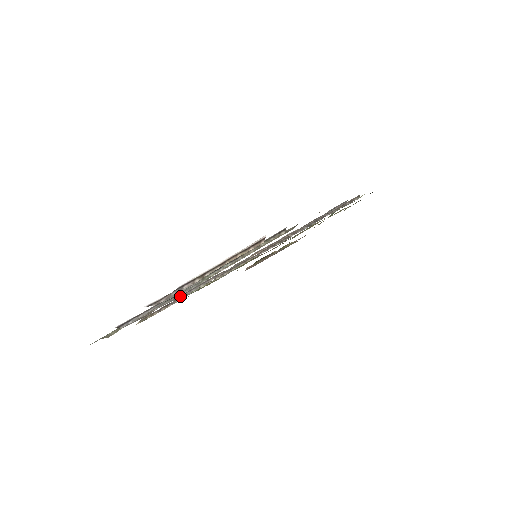
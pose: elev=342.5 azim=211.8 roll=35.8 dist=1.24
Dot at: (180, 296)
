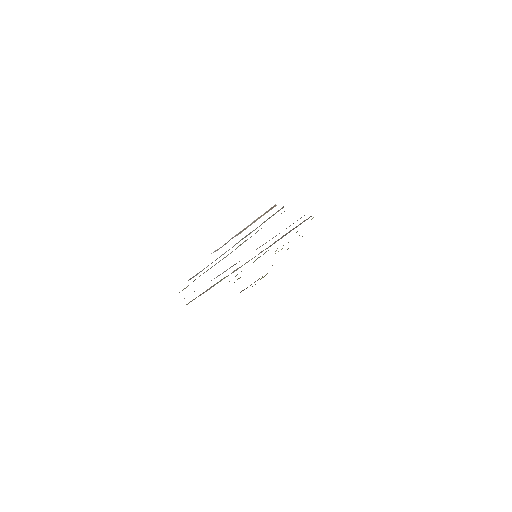
Dot at: occluded
